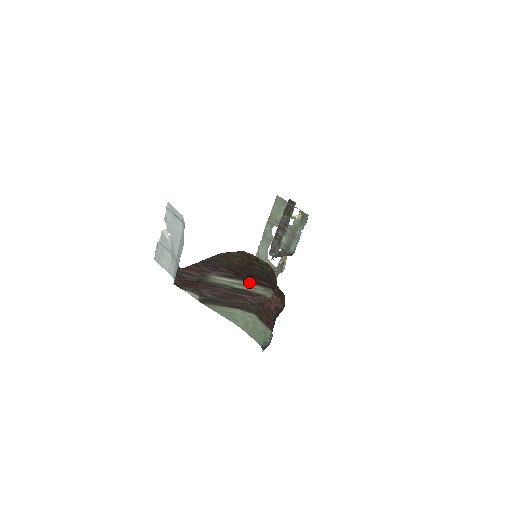
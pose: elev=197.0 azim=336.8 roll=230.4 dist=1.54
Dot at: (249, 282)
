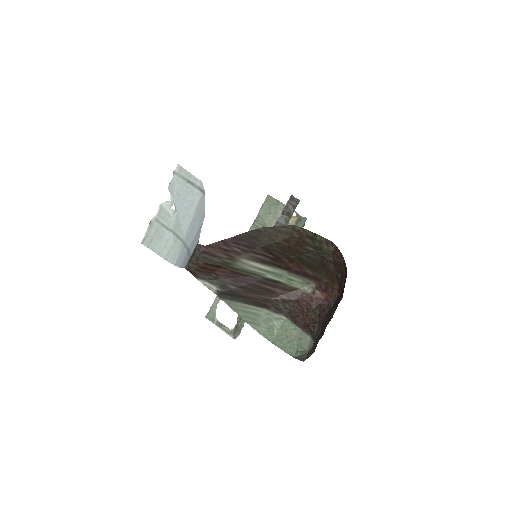
Dot at: (287, 271)
